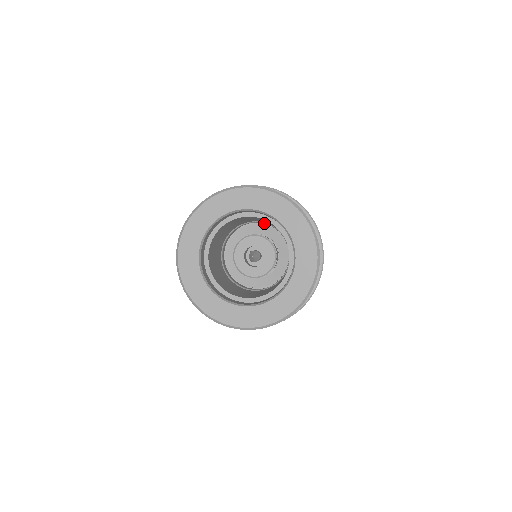
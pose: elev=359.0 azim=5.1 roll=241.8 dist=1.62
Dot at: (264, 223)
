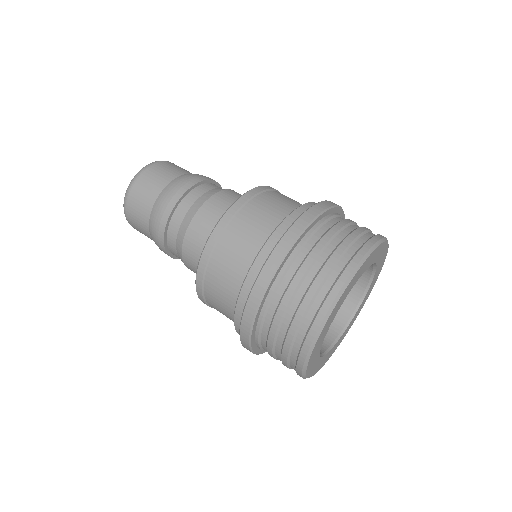
Dot at: occluded
